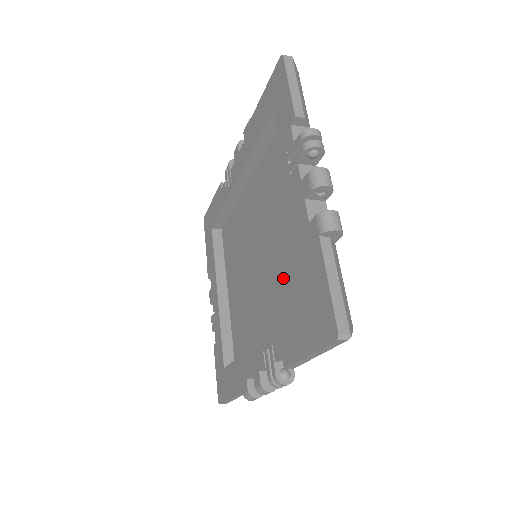
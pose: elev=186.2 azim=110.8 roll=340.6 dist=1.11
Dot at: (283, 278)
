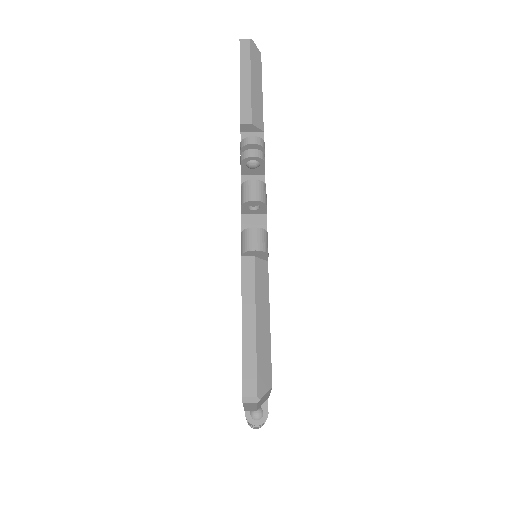
Dot at: occluded
